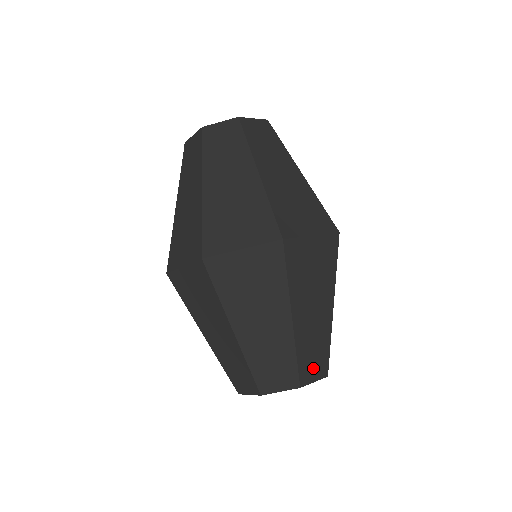
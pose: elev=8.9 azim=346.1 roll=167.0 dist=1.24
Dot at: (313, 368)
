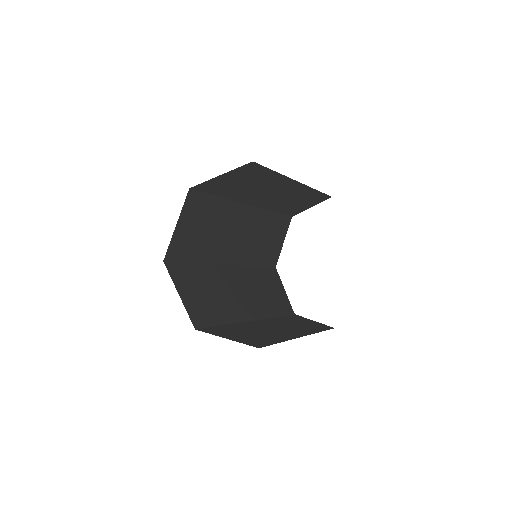
Dot at: (299, 204)
